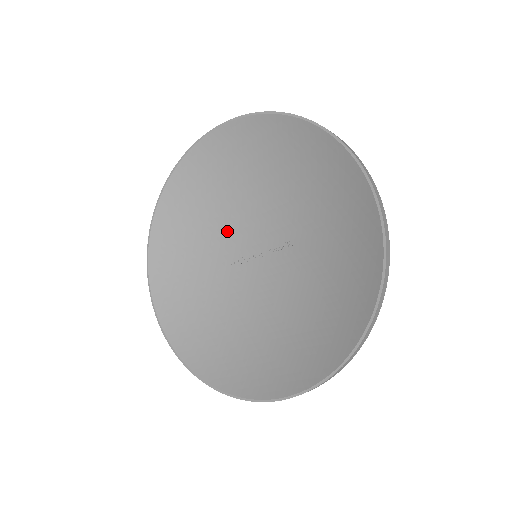
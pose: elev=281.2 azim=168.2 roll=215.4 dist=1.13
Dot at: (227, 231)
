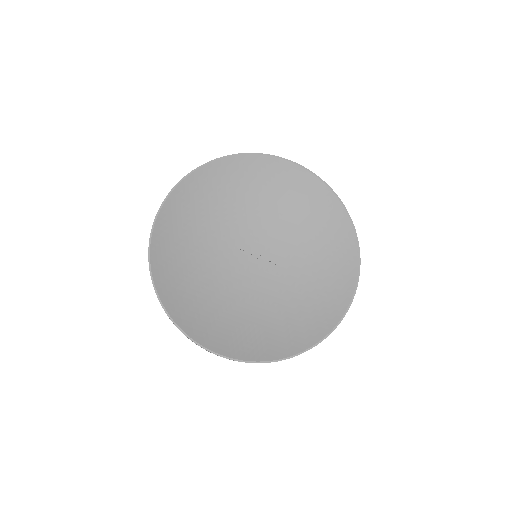
Dot at: (240, 223)
